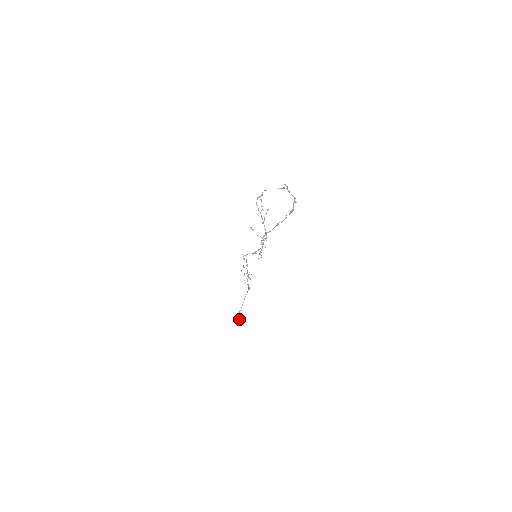
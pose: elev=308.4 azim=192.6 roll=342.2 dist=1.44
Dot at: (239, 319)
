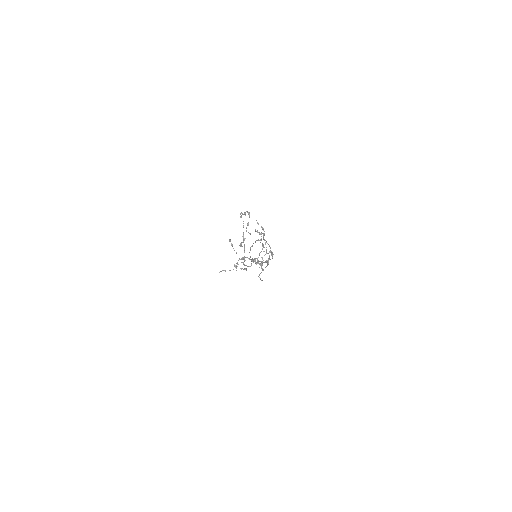
Dot at: occluded
